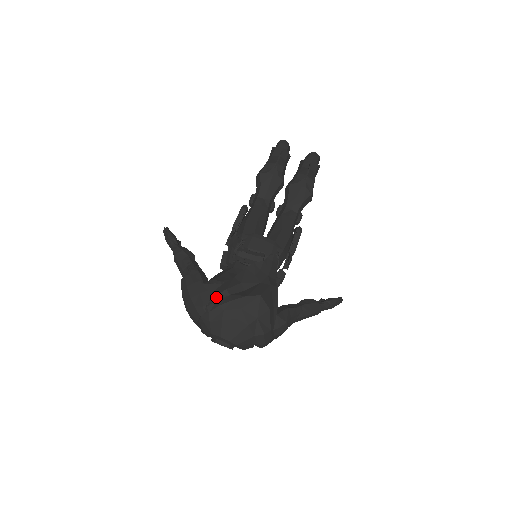
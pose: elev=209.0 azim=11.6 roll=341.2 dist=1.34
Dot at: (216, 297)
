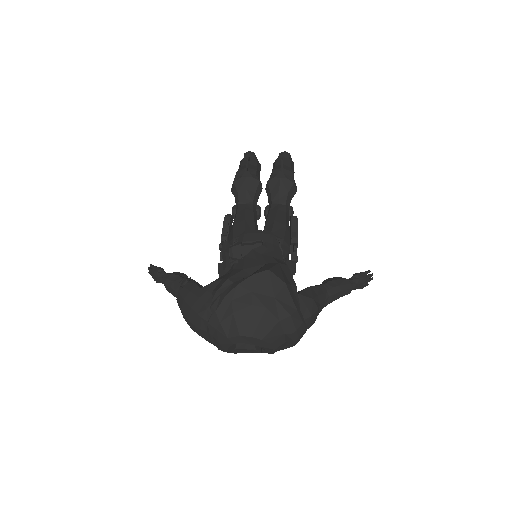
Dot at: (218, 291)
